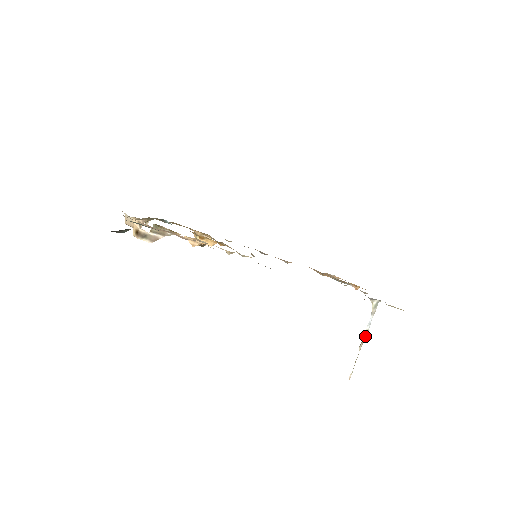
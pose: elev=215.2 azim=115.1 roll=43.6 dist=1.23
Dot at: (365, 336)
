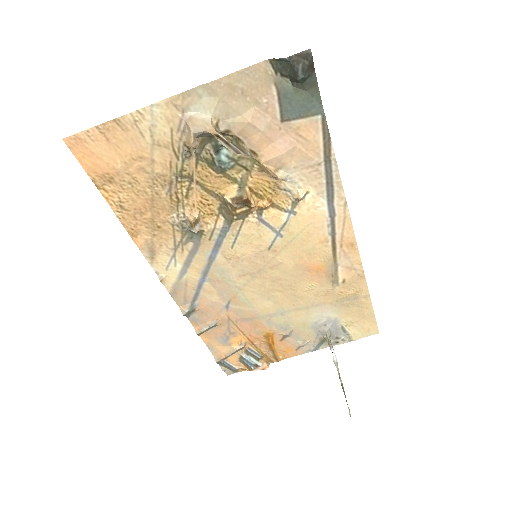
Dot at: (338, 369)
